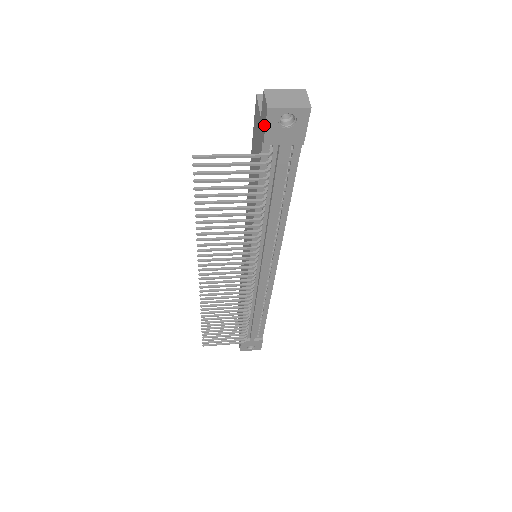
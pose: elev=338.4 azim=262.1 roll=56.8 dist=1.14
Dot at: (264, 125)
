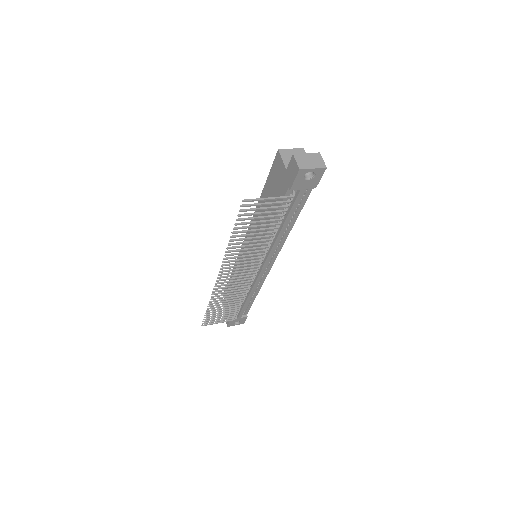
Dot at: (293, 178)
